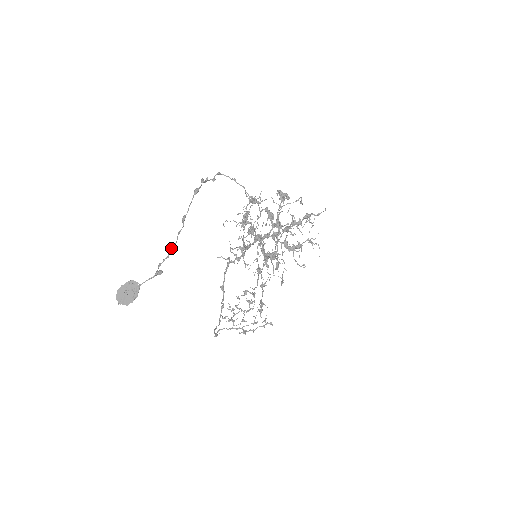
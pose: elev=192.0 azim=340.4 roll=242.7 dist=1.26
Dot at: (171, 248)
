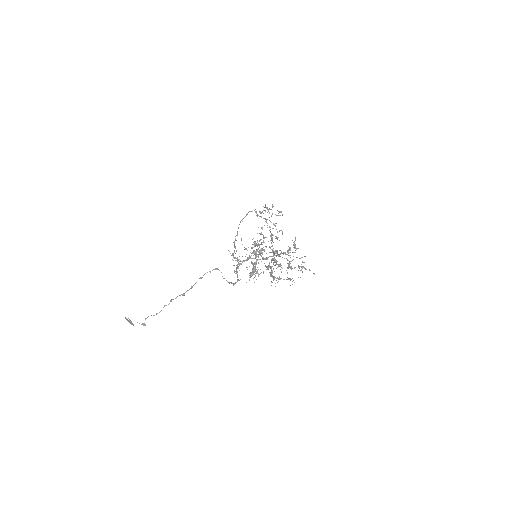
Dot at: (156, 314)
